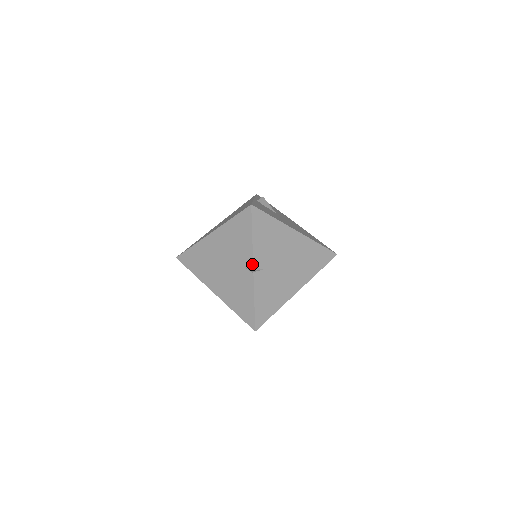
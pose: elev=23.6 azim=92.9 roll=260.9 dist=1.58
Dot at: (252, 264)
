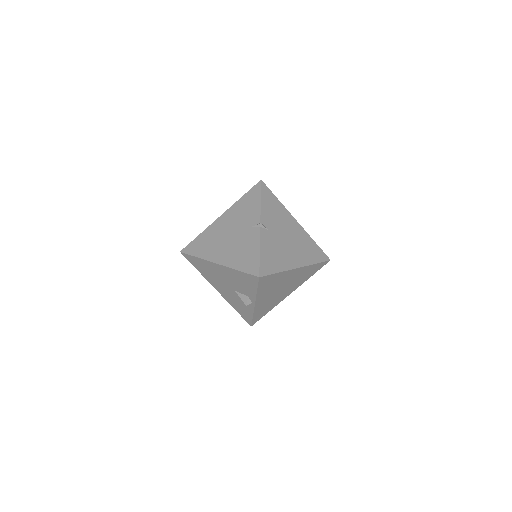
Dot at: (259, 221)
